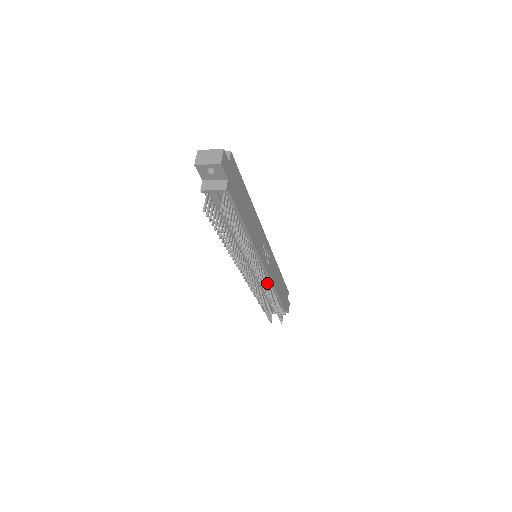
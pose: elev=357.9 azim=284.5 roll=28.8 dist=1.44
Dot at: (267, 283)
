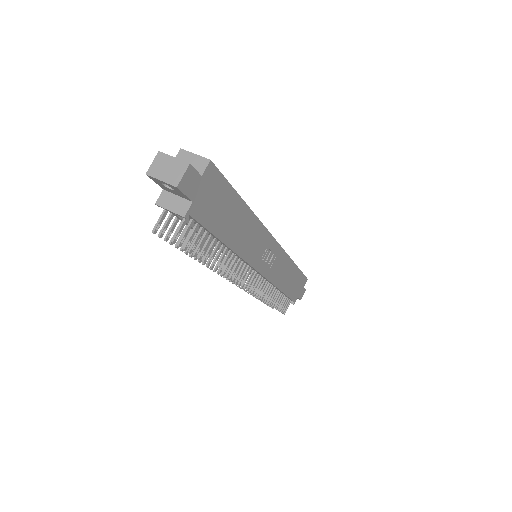
Dot at: (265, 285)
